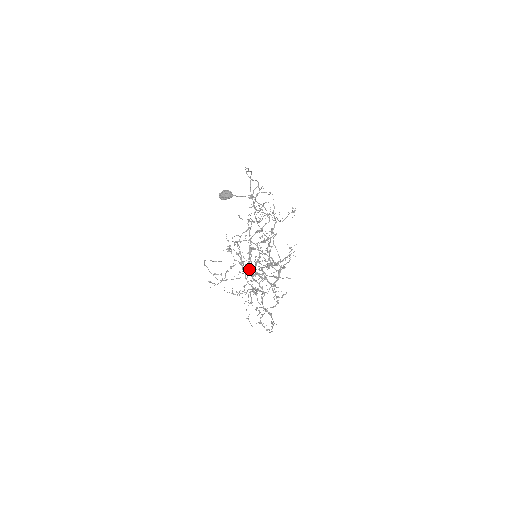
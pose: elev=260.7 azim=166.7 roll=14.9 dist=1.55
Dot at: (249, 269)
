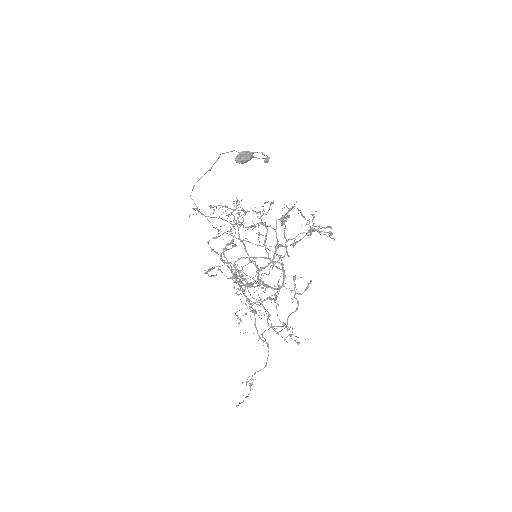
Dot at: occluded
